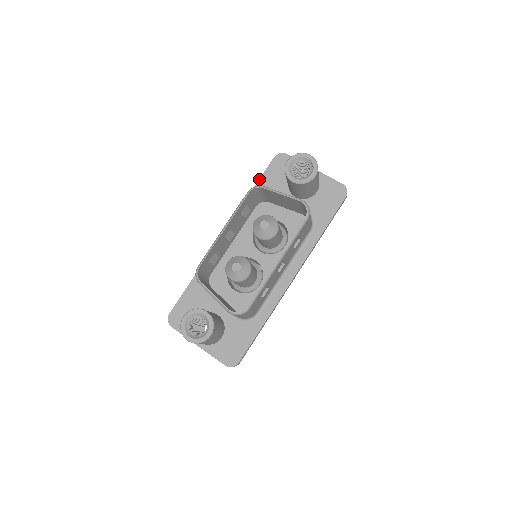
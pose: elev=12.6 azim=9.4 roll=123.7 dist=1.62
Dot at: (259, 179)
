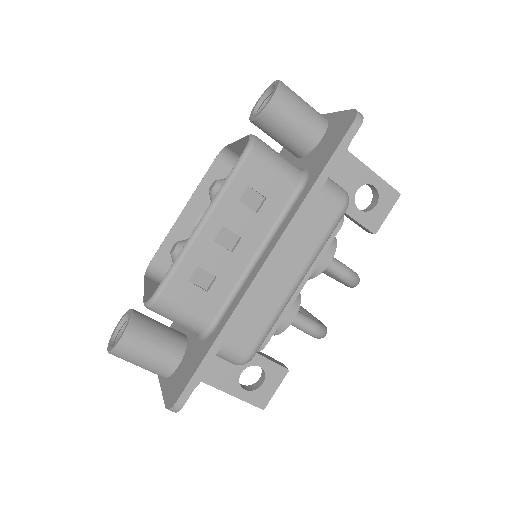
Dot at: occluded
